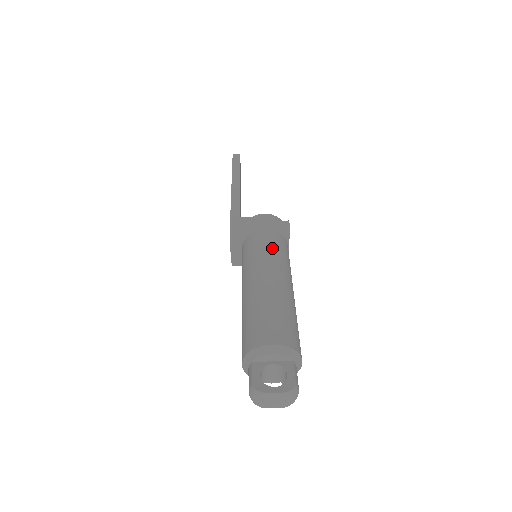
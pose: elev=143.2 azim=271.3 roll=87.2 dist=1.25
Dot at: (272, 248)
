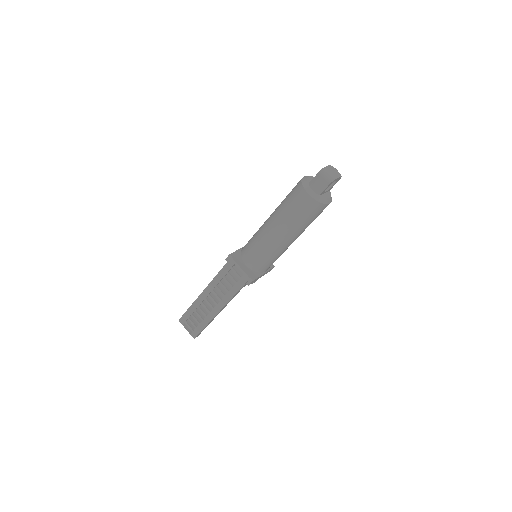
Dot at: occluded
